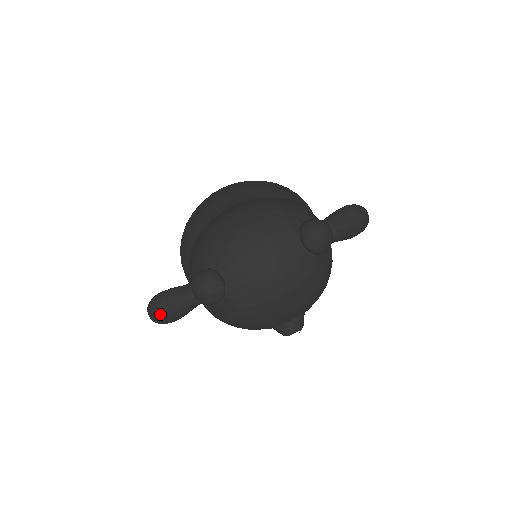
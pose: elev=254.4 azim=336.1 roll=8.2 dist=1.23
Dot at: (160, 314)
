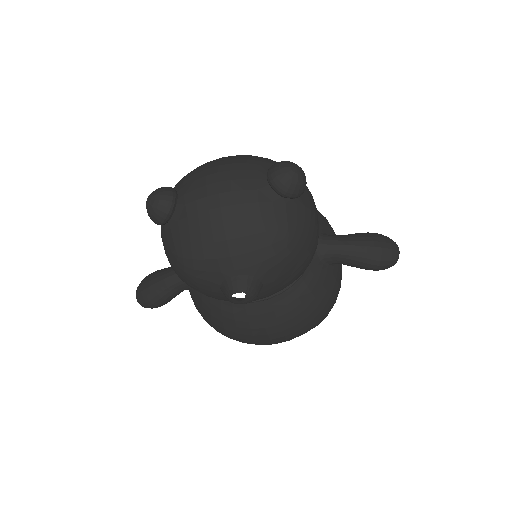
Dot at: (143, 289)
